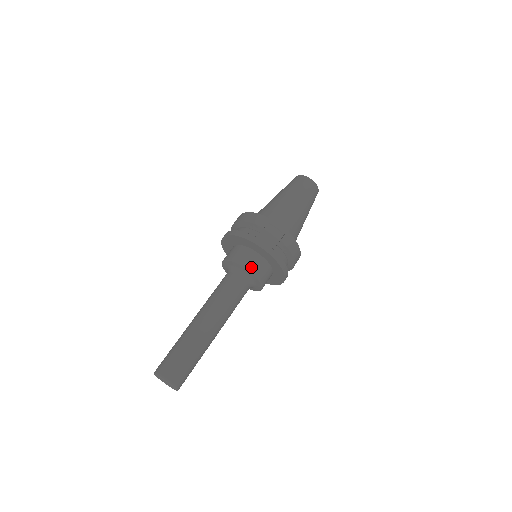
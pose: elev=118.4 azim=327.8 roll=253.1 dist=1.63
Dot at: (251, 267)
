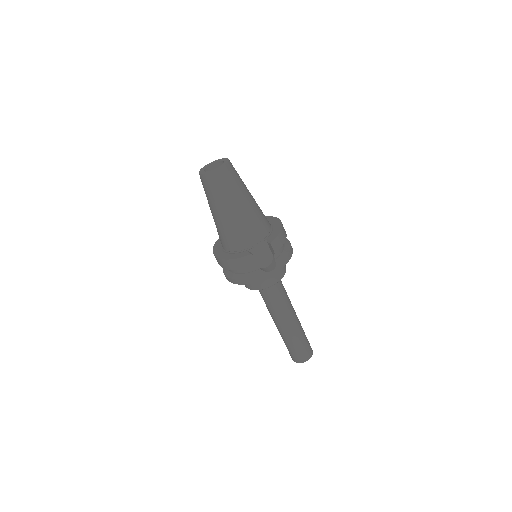
Dot at: (275, 281)
